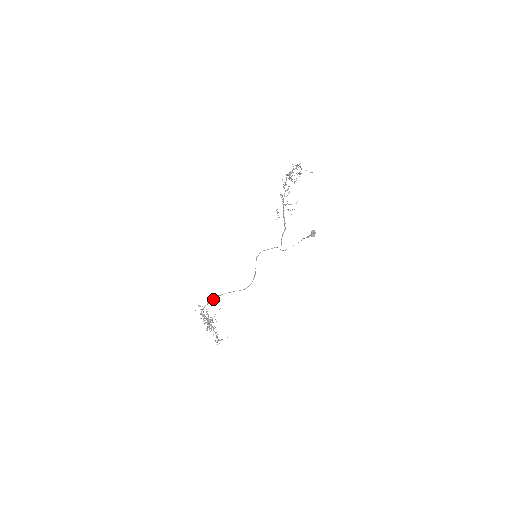
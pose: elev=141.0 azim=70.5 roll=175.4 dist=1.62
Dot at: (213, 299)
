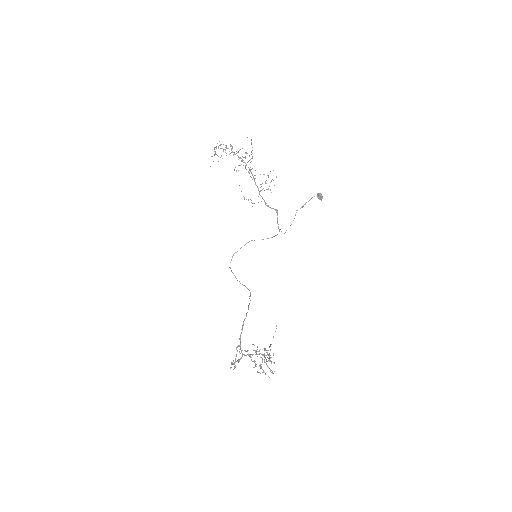
Dot at: (242, 330)
